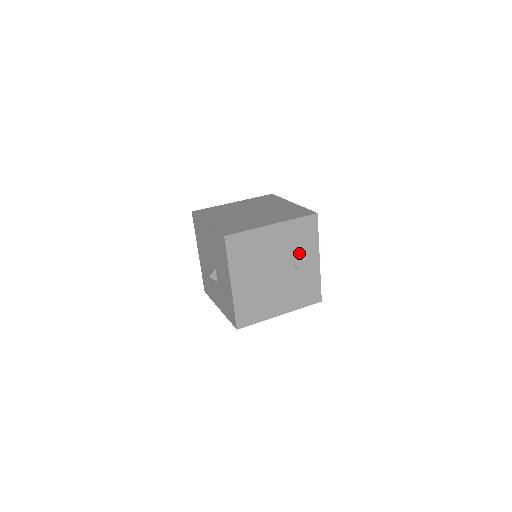
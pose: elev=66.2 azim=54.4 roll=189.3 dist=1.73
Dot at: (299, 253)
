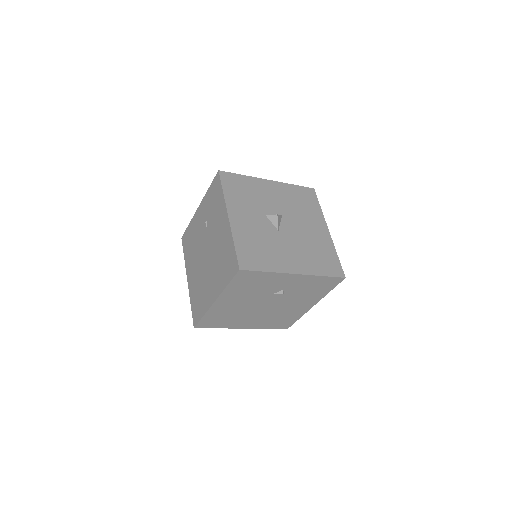
Dot at: (268, 288)
